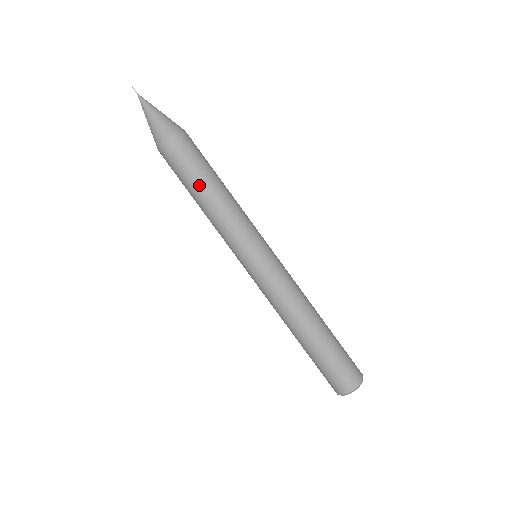
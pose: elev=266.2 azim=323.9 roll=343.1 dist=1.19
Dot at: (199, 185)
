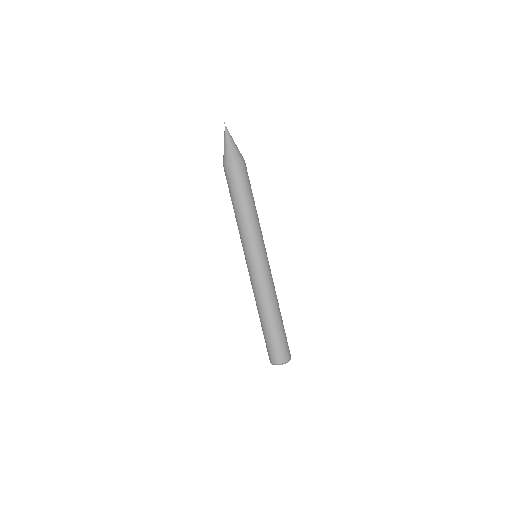
Dot at: (244, 197)
